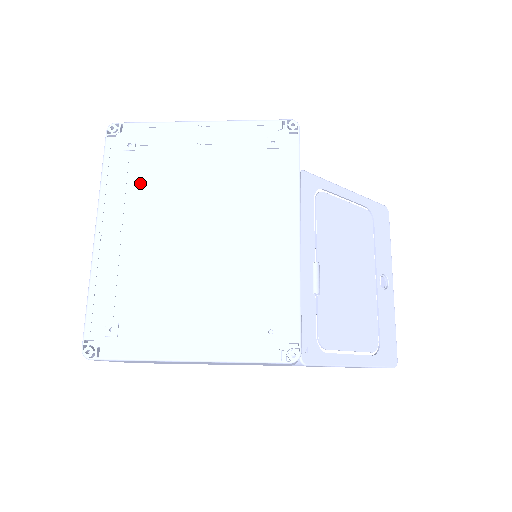
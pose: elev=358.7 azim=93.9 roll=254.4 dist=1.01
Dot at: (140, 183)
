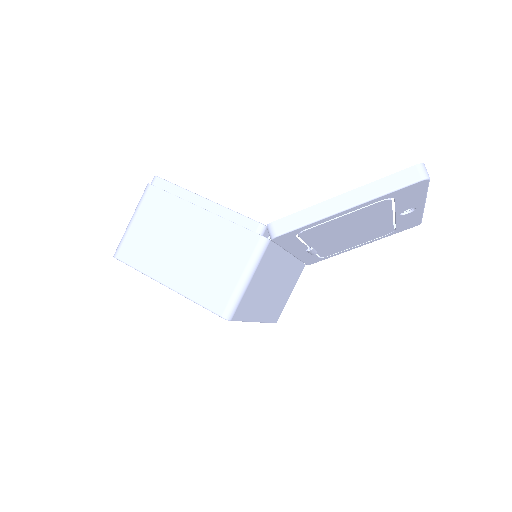
Dot at: occluded
